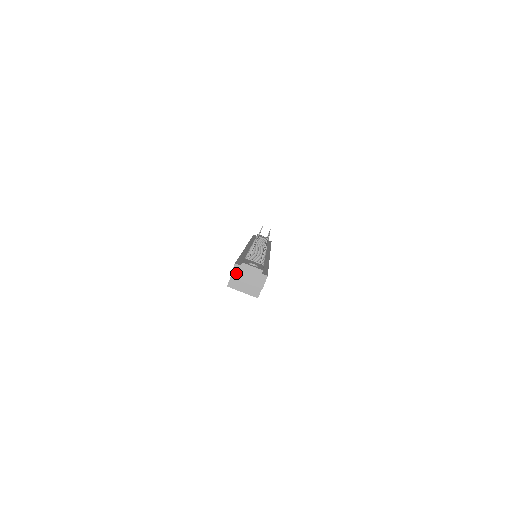
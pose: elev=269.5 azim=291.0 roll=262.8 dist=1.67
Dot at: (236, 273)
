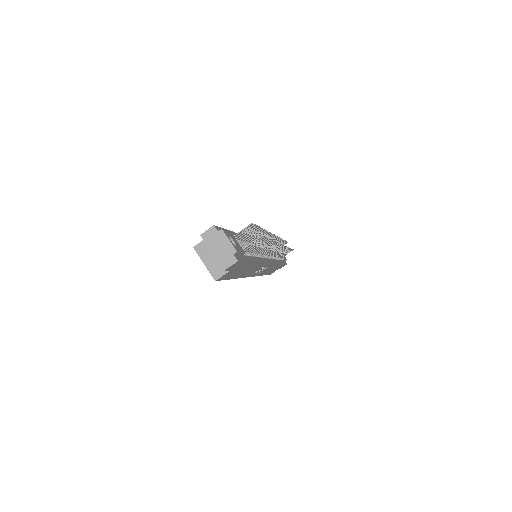
Dot at: (208, 236)
